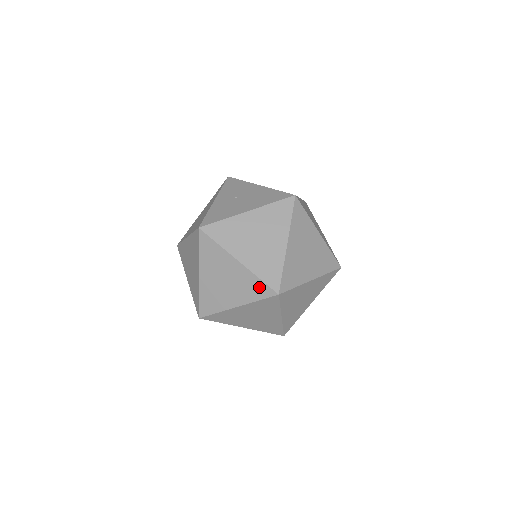
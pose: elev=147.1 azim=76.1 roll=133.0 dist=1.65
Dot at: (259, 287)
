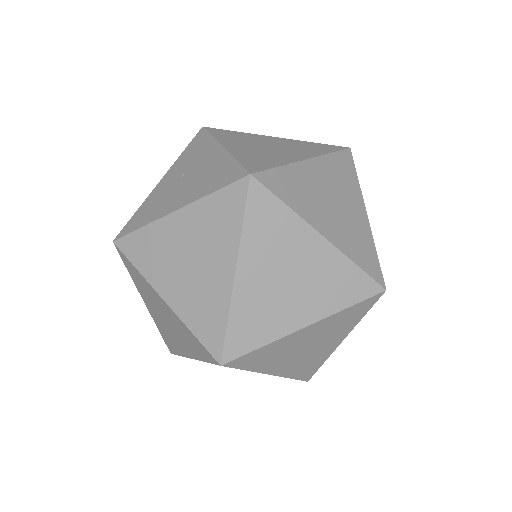
Dot at: (198, 345)
